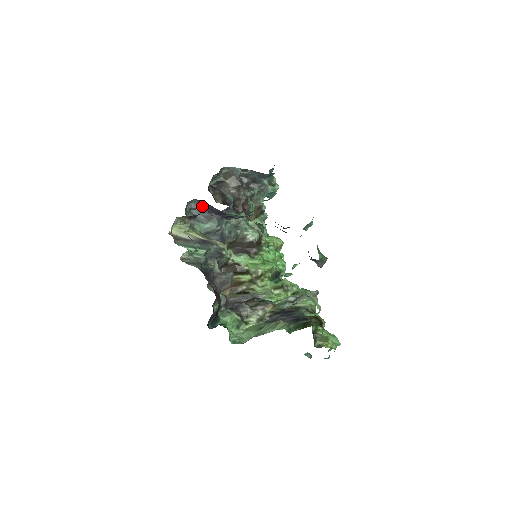
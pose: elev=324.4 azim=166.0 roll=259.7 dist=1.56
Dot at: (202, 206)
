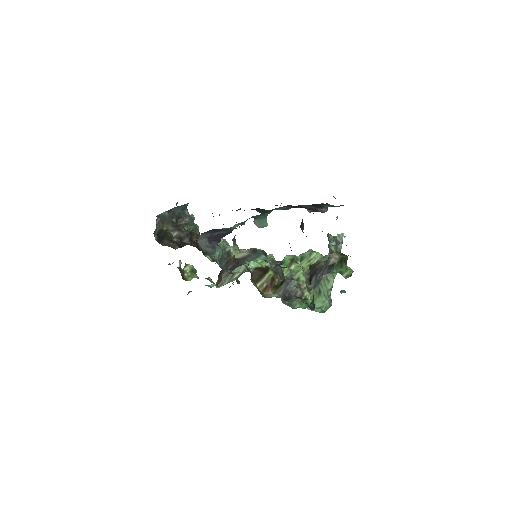
Dot at: (205, 239)
